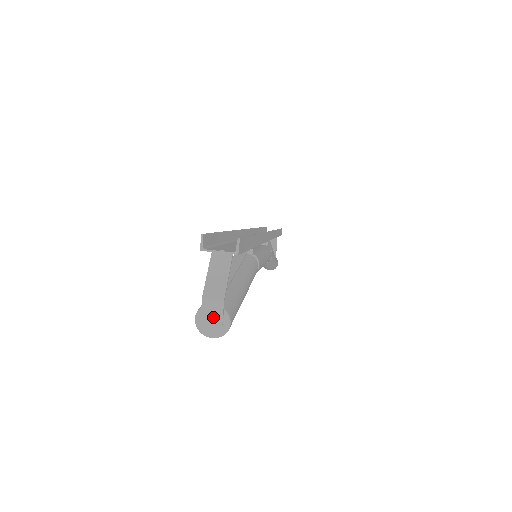
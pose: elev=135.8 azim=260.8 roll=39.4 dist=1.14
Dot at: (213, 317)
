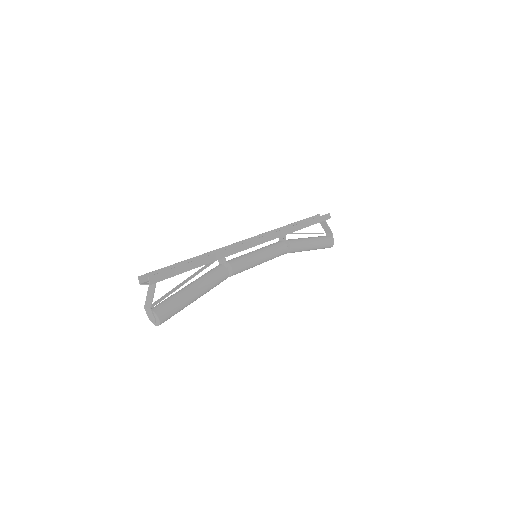
Dot at: (151, 316)
